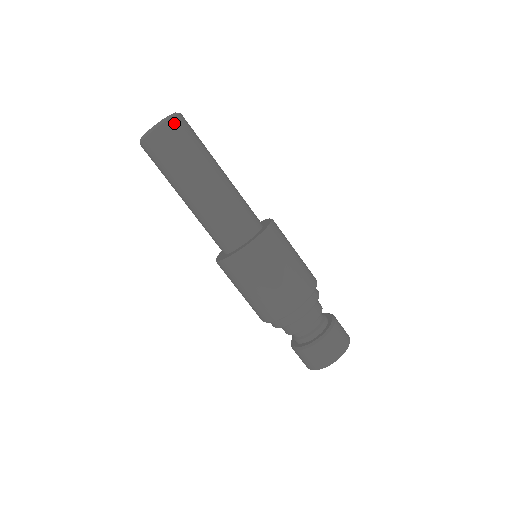
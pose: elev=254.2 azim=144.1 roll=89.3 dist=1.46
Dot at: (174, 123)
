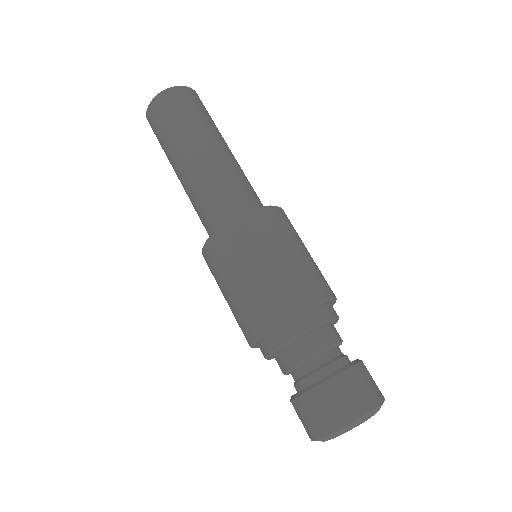
Dot at: (191, 92)
